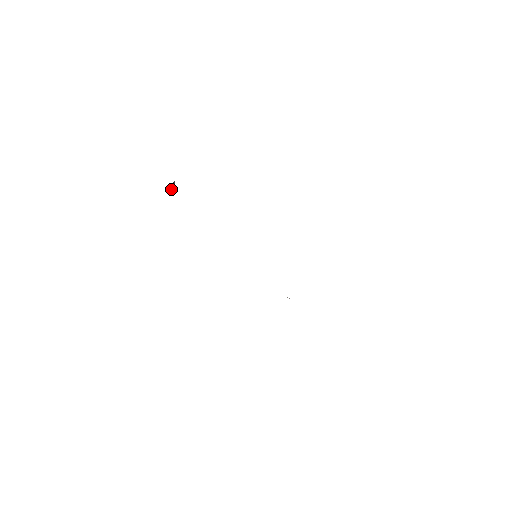
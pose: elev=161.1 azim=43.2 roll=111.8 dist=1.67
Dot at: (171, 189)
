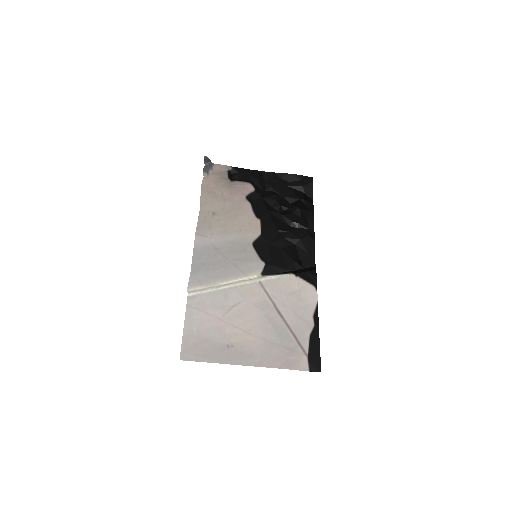
Dot at: (209, 162)
